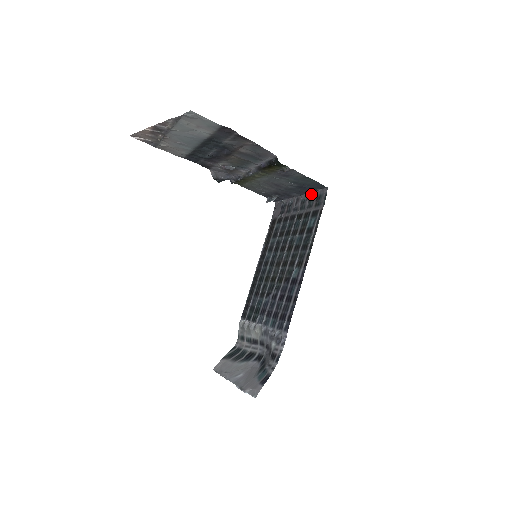
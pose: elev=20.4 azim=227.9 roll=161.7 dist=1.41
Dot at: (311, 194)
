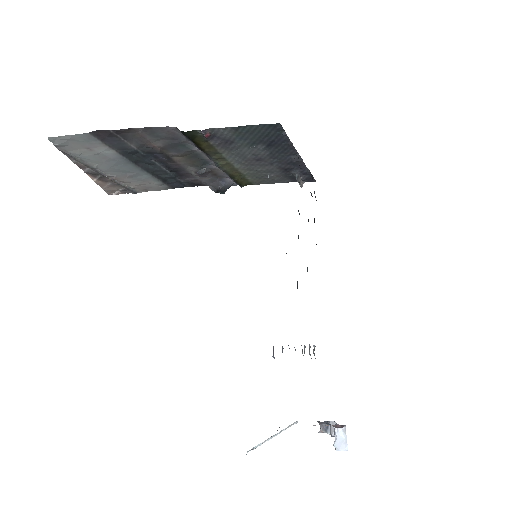
Dot at: (292, 145)
